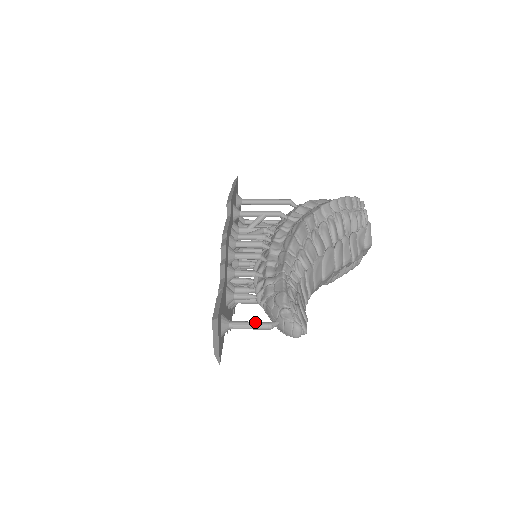
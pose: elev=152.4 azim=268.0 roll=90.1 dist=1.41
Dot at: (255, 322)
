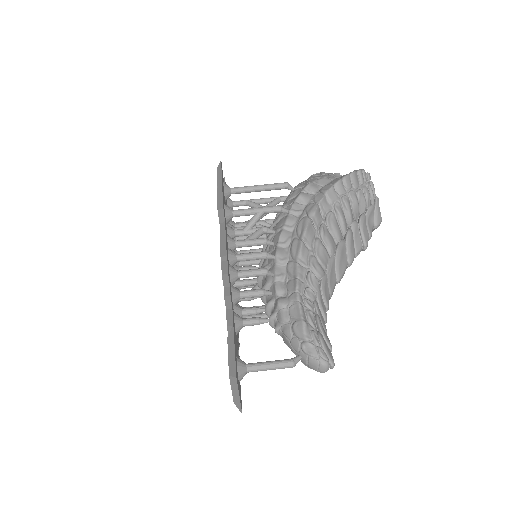
Dot at: (275, 362)
